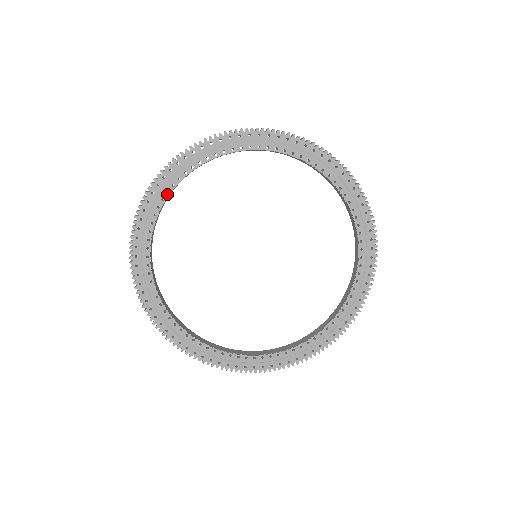
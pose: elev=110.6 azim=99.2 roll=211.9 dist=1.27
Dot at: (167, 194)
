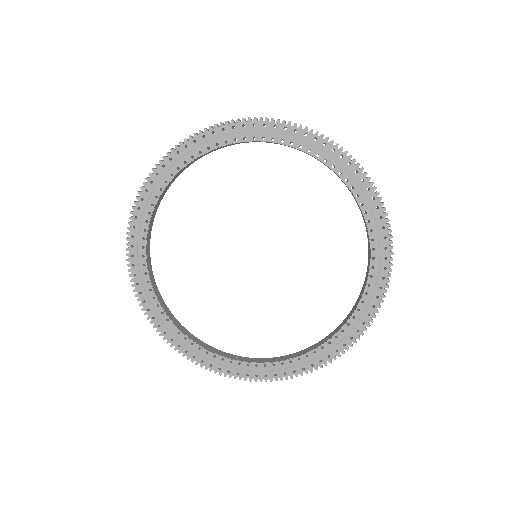
Dot at: (145, 232)
